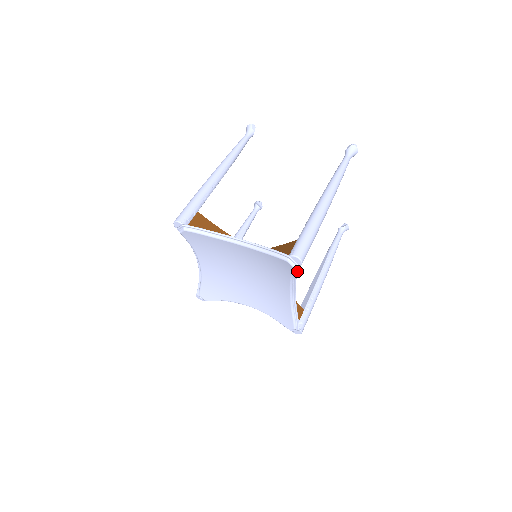
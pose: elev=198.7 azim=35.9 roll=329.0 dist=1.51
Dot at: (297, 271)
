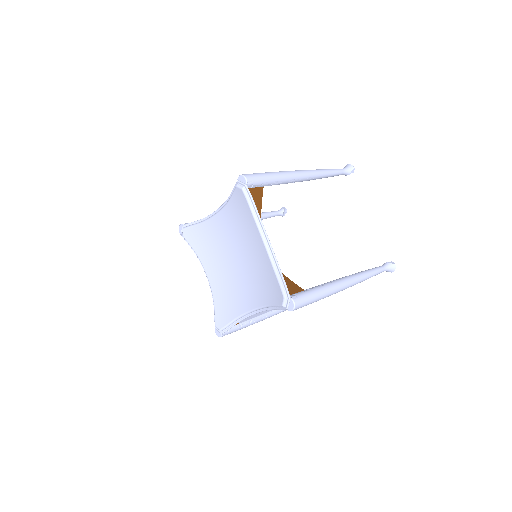
Dot at: (251, 198)
